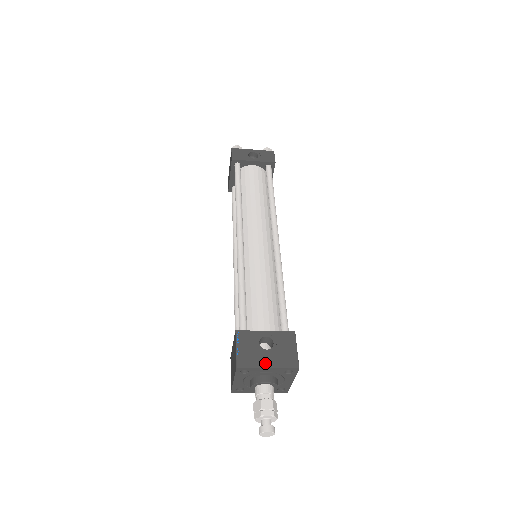
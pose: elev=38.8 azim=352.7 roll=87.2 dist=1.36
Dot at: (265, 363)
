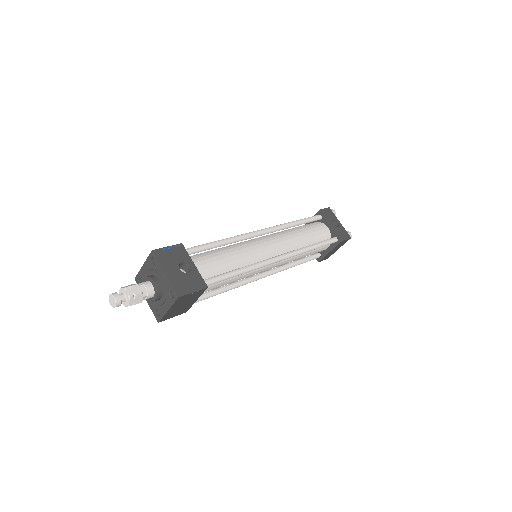
Dot at: (168, 270)
